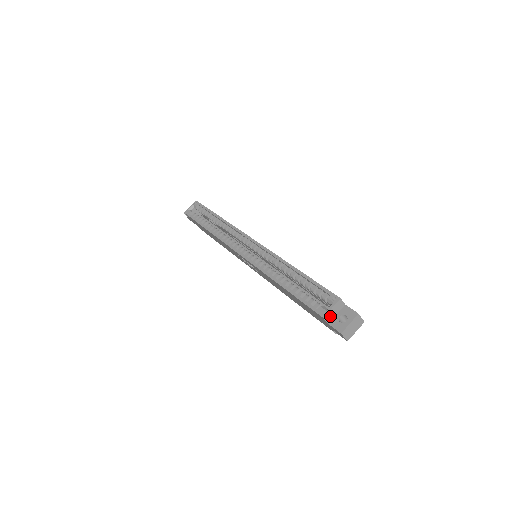
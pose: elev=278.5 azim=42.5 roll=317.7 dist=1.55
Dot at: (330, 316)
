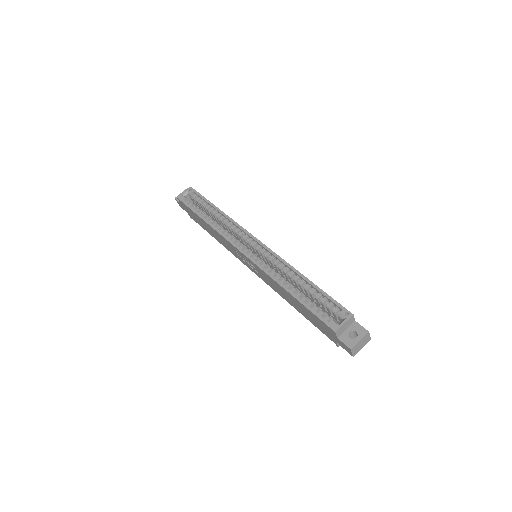
Dot at: (341, 331)
